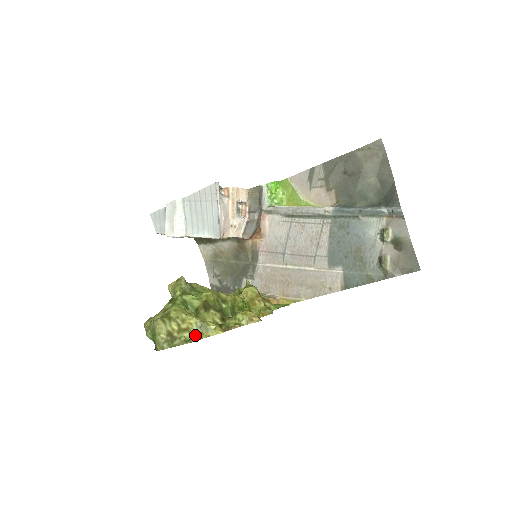
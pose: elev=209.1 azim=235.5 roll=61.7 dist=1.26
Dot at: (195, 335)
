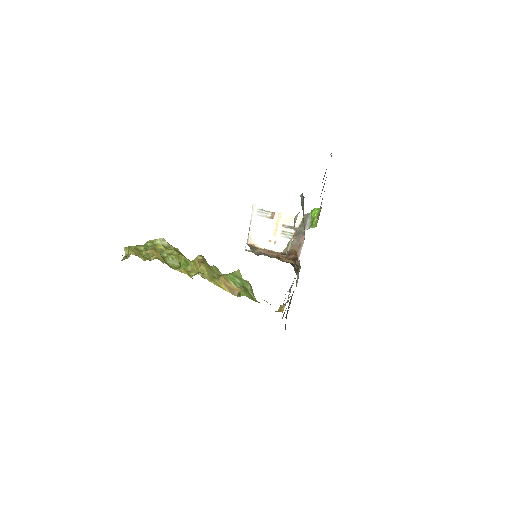
Dot at: occluded
